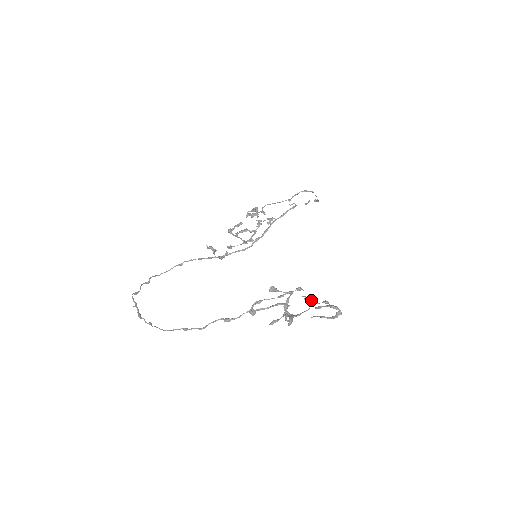
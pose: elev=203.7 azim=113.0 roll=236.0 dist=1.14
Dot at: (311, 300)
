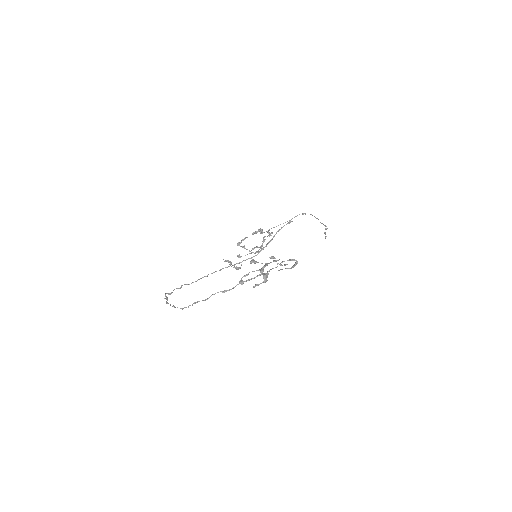
Dot at: (277, 260)
